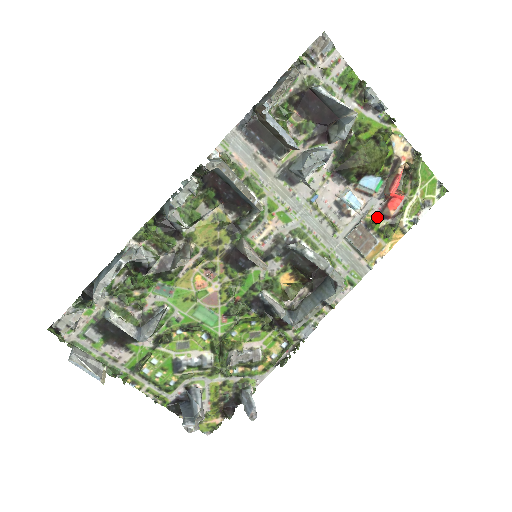
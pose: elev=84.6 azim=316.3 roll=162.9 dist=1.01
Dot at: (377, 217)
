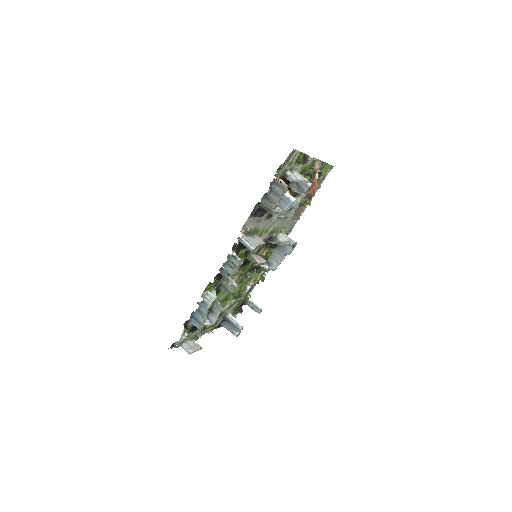
Dot at: (304, 199)
